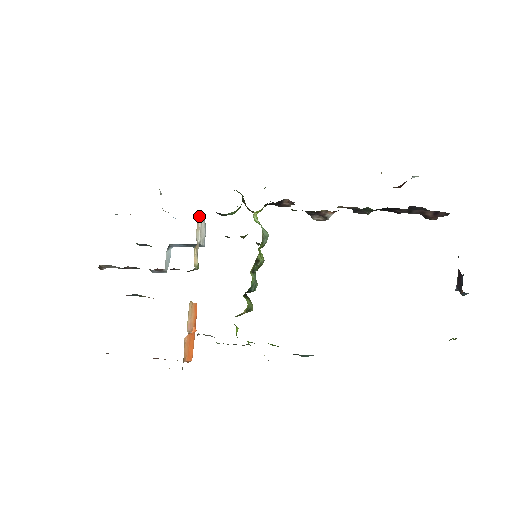
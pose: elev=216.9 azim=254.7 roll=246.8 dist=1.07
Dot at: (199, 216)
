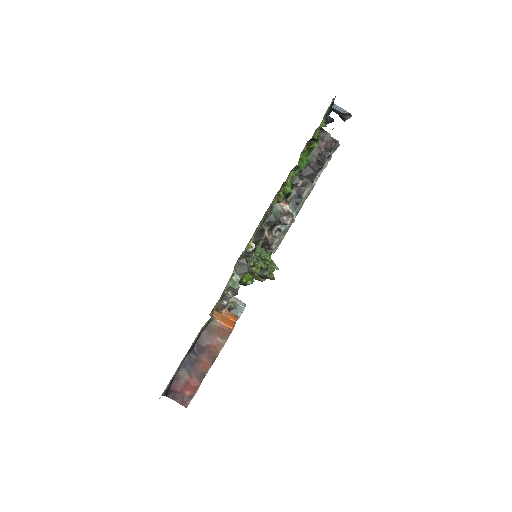
Dot at: occluded
